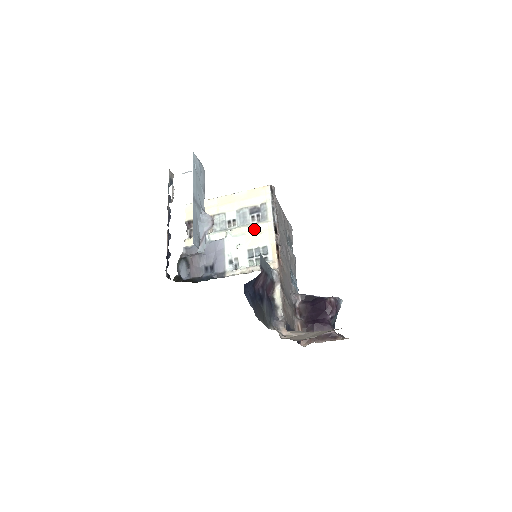
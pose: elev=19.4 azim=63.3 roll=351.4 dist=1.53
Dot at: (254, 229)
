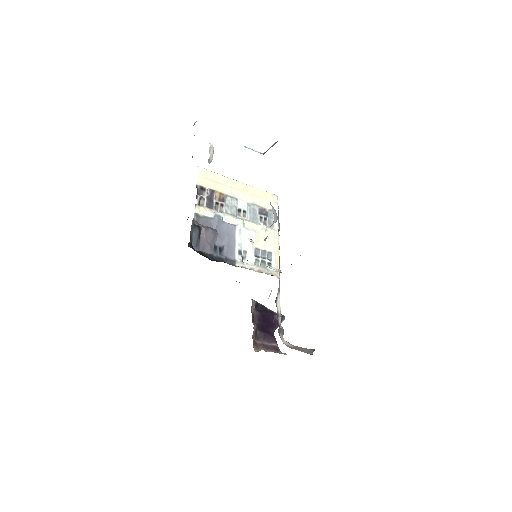
Dot at: (264, 231)
